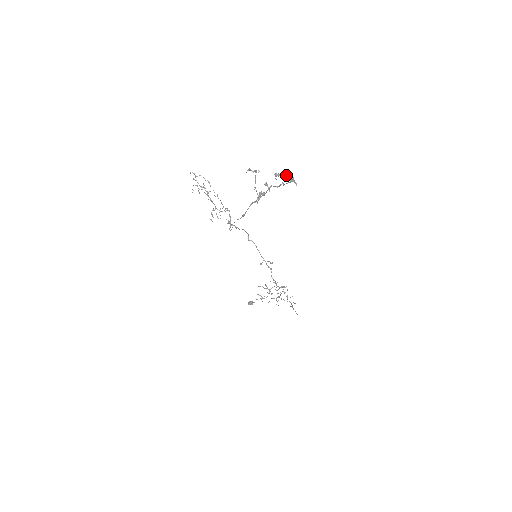
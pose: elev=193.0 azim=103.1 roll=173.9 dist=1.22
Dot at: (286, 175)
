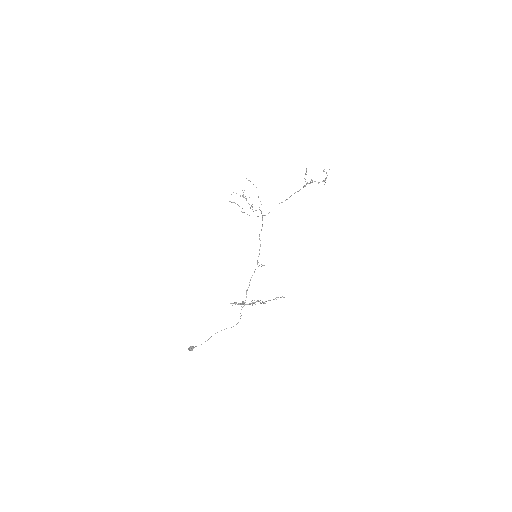
Dot at: occluded
